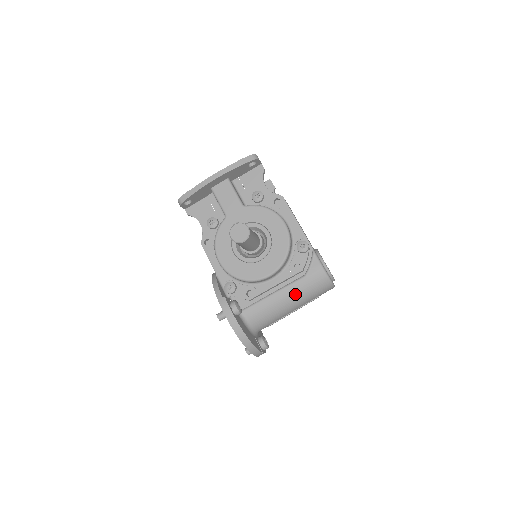
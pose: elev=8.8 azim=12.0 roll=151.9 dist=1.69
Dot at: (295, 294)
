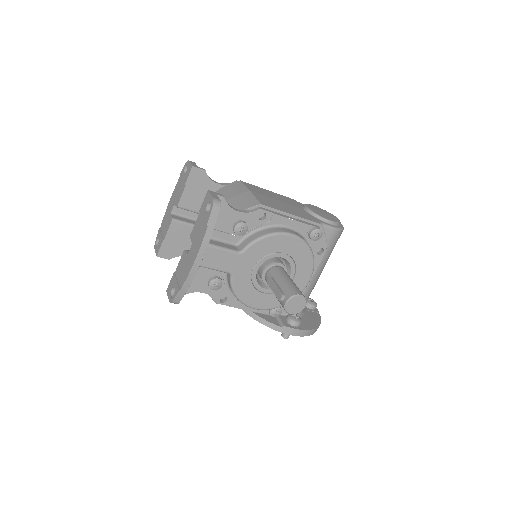
Dot at: (324, 264)
